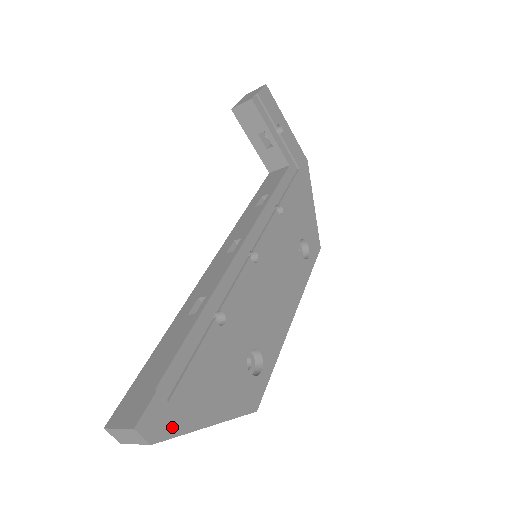
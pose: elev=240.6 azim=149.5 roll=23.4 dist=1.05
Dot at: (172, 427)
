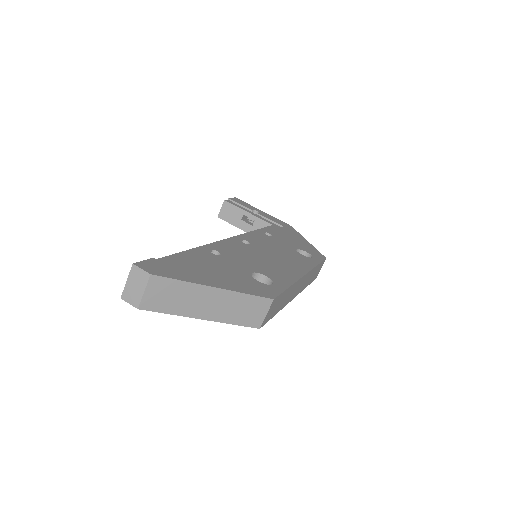
Dot at: (172, 275)
